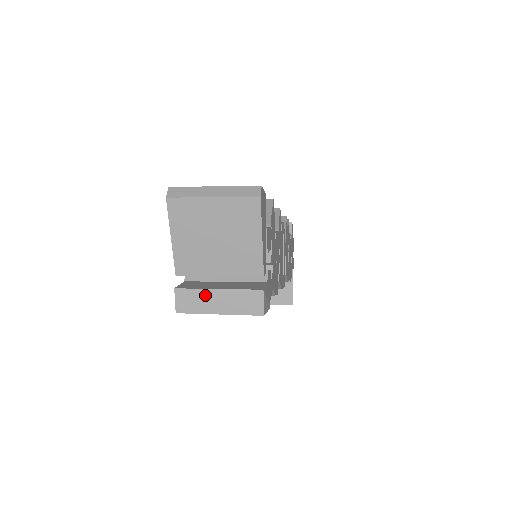
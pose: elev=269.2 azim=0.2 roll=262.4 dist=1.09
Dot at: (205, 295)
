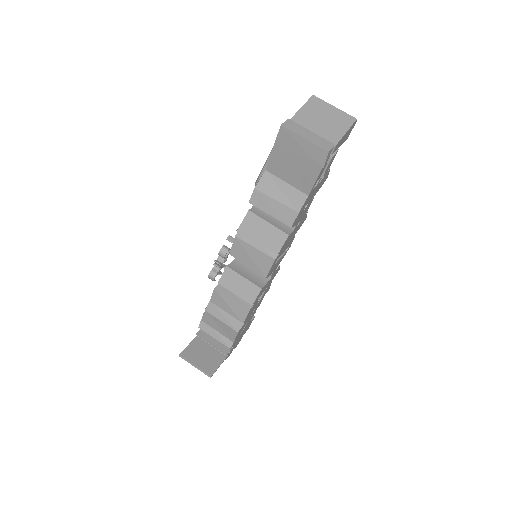
Dot at: (303, 129)
